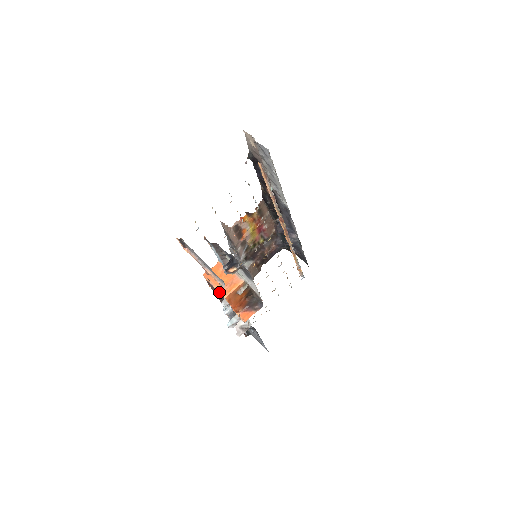
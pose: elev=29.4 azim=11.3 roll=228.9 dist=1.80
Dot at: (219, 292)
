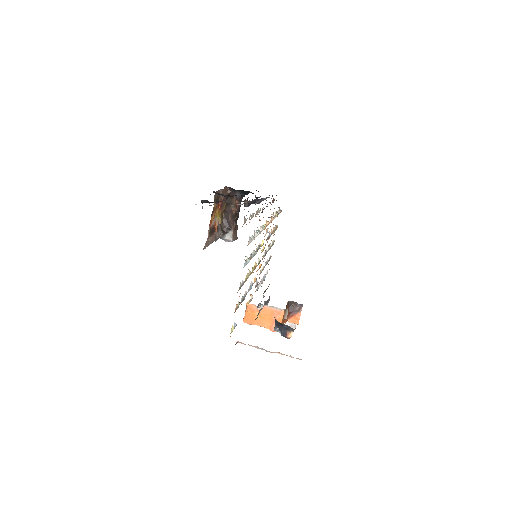
Dot at: (272, 331)
